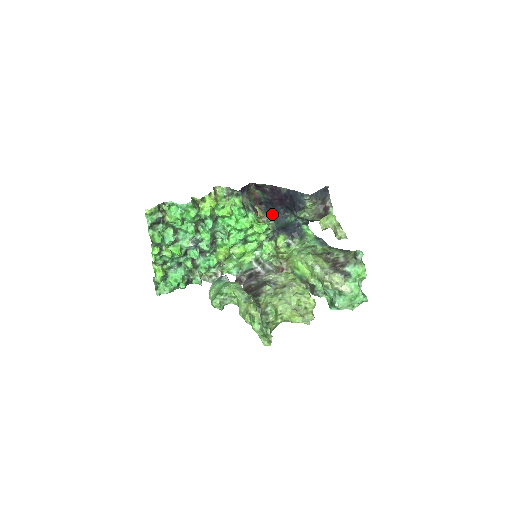
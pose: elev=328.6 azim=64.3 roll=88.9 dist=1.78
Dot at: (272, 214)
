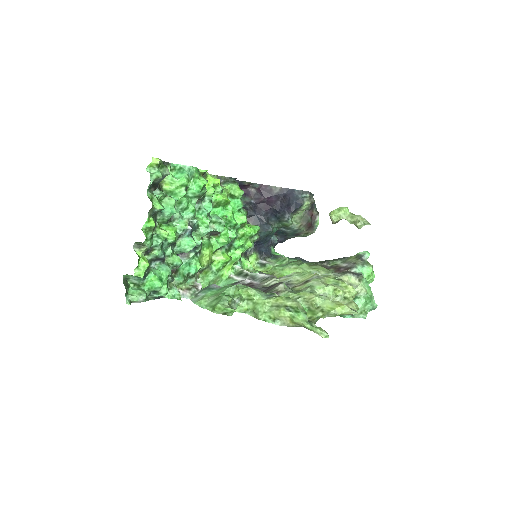
Dot at: (253, 222)
